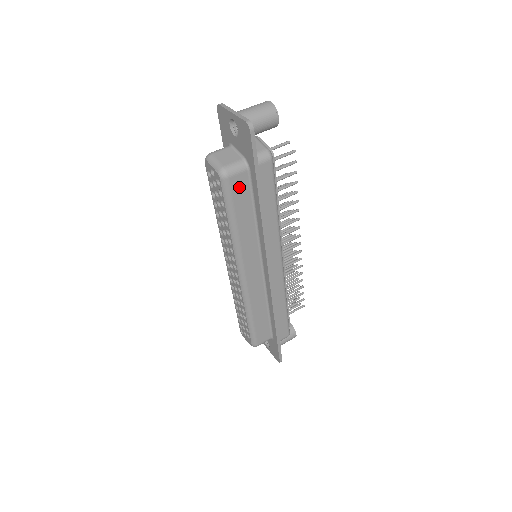
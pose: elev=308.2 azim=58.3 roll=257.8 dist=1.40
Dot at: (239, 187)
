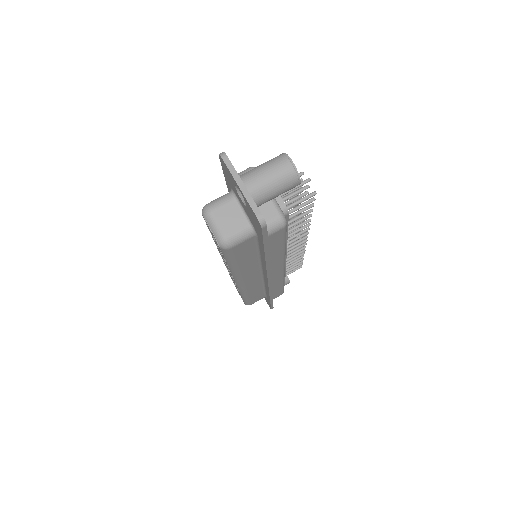
Dot at: (243, 248)
